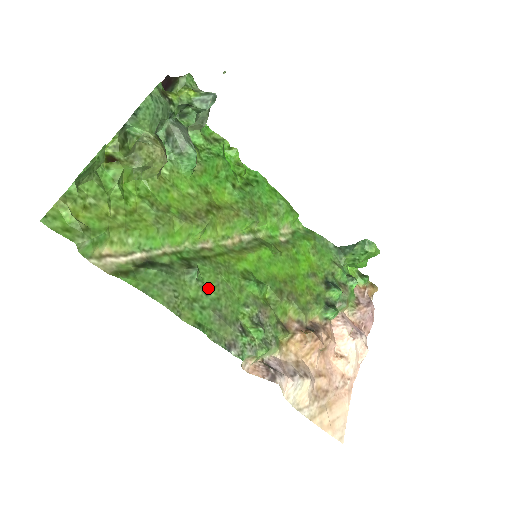
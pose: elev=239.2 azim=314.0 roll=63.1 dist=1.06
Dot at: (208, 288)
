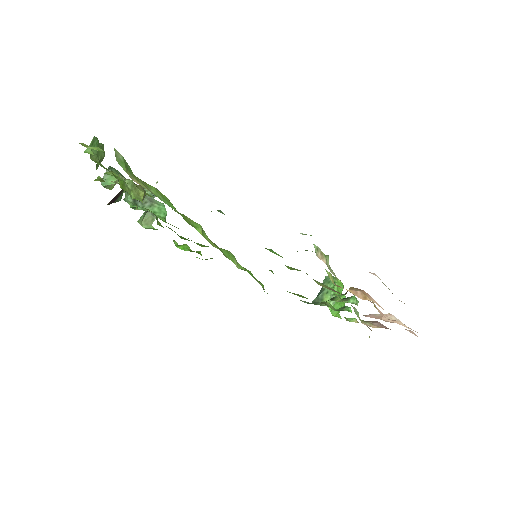
Dot at: occluded
